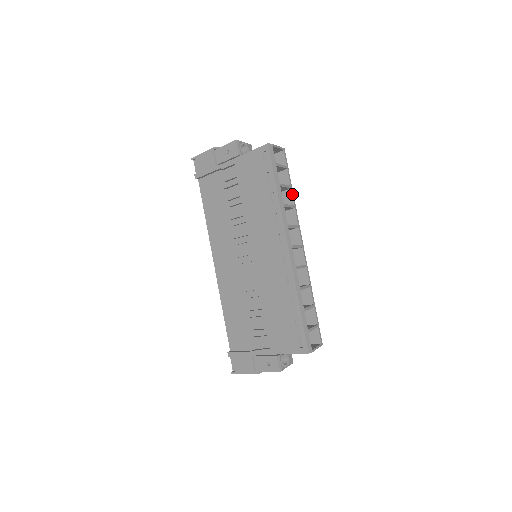
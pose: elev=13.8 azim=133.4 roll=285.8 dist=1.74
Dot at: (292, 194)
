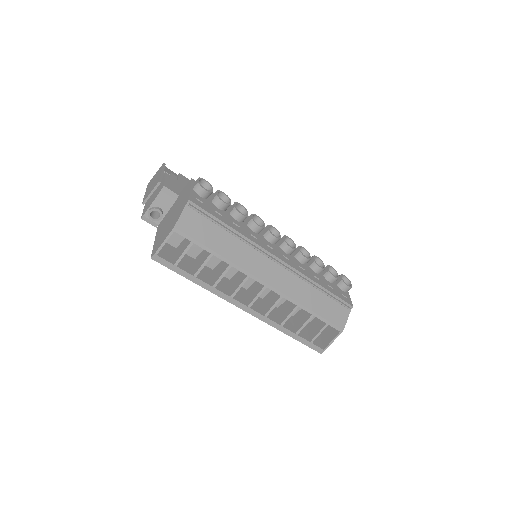
Dot at: (219, 258)
